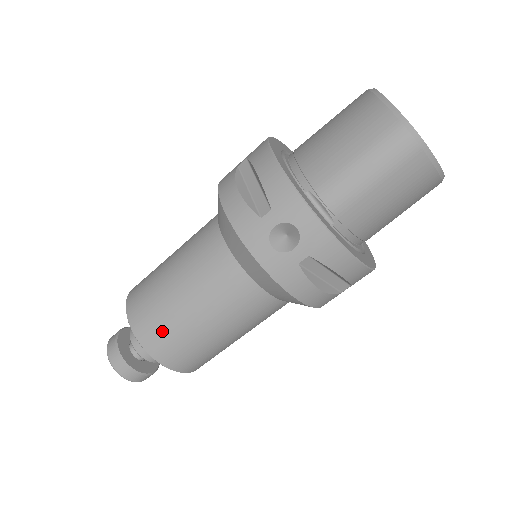
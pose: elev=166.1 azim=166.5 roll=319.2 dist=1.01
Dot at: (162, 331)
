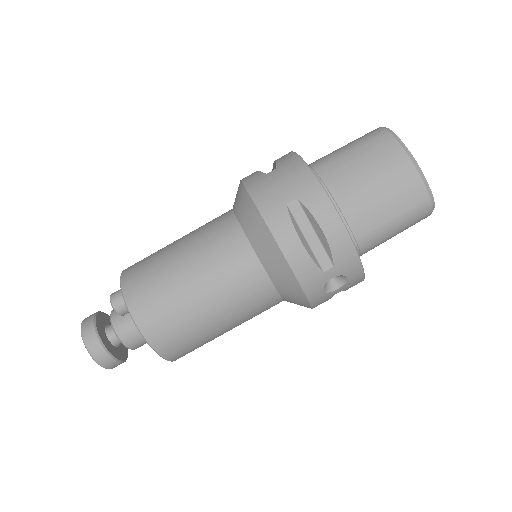
Dot at: (187, 343)
